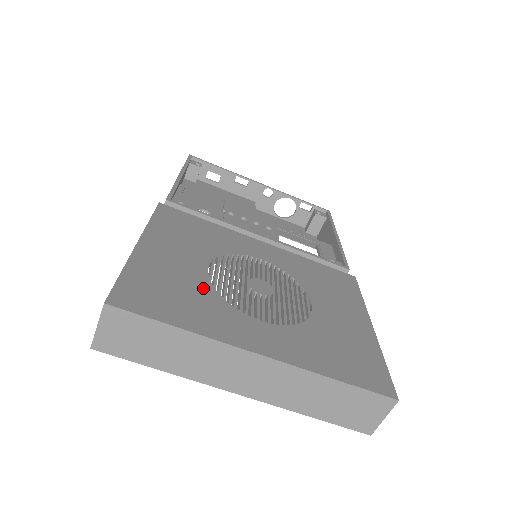
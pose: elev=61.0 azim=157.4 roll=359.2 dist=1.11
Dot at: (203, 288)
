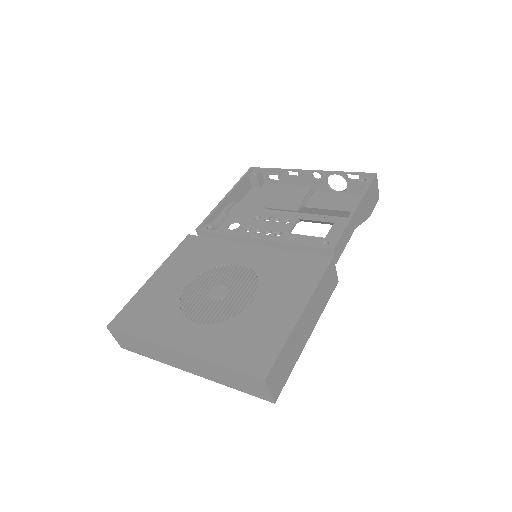
Dot at: (171, 304)
